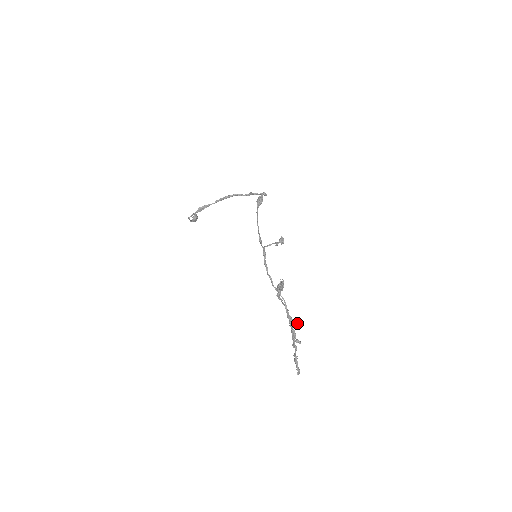
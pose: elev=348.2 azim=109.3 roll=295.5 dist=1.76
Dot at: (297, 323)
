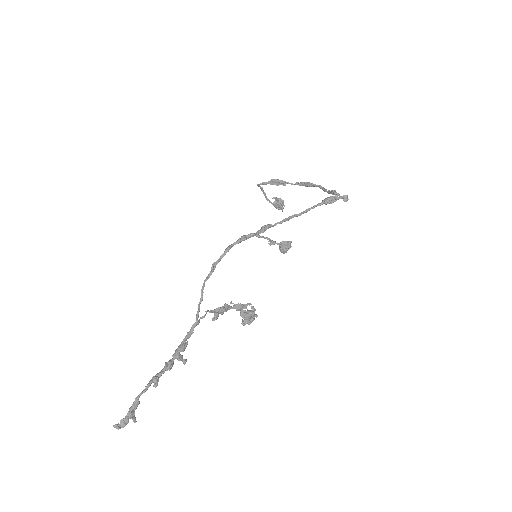
Dot at: (186, 360)
